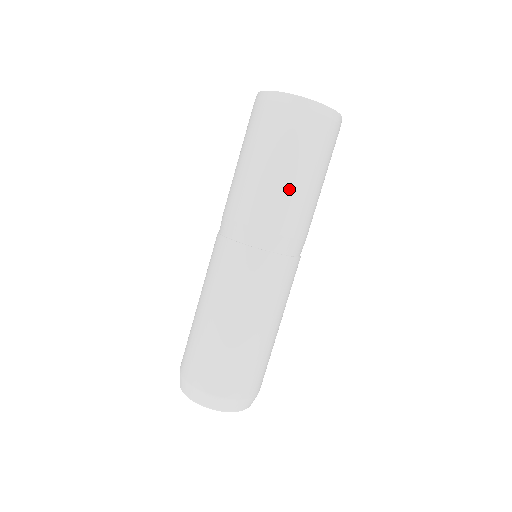
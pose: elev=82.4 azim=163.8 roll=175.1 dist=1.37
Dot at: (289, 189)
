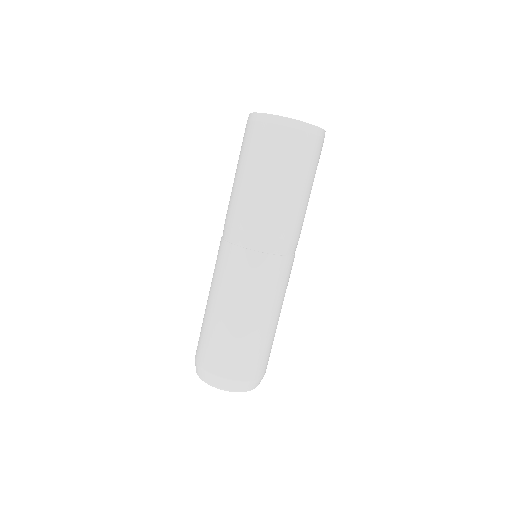
Dot at: (252, 191)
